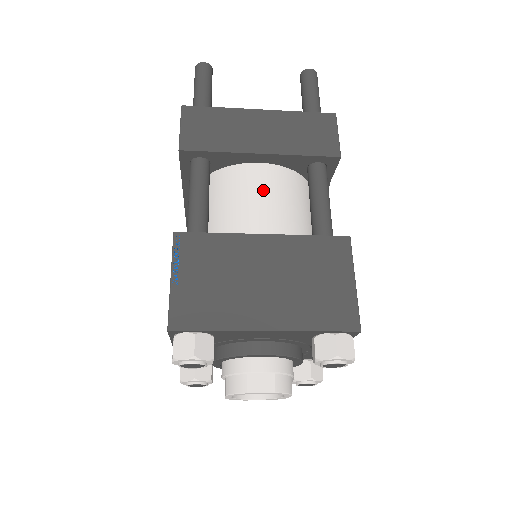
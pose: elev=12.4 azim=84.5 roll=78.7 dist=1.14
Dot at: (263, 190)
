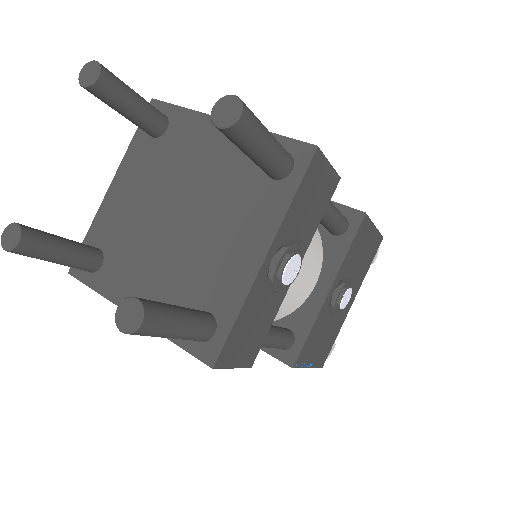
Dot at: occluded
